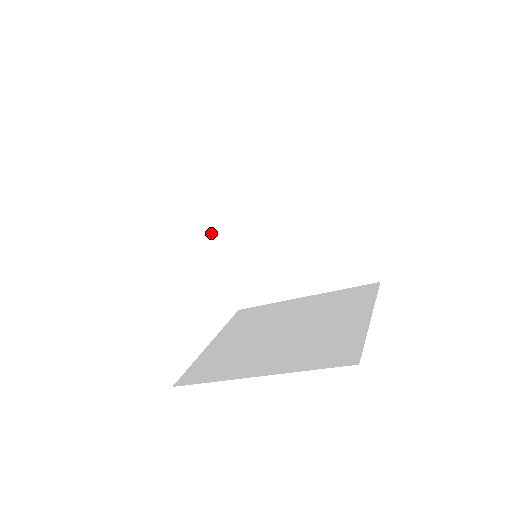
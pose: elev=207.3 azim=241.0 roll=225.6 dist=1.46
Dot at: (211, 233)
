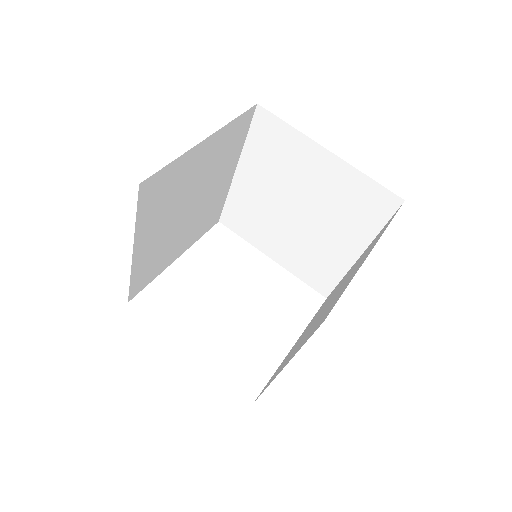
Dot at: (259, 247)
